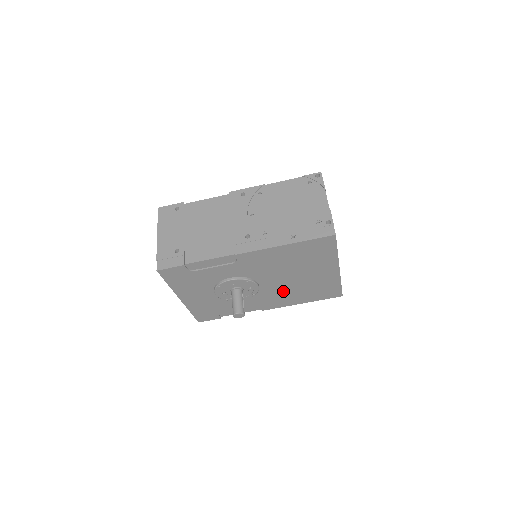
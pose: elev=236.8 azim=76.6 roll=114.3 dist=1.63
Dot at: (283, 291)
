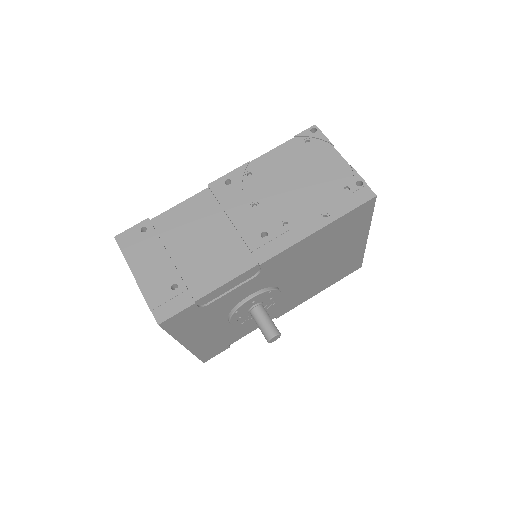
Dot at: (304, 287)
